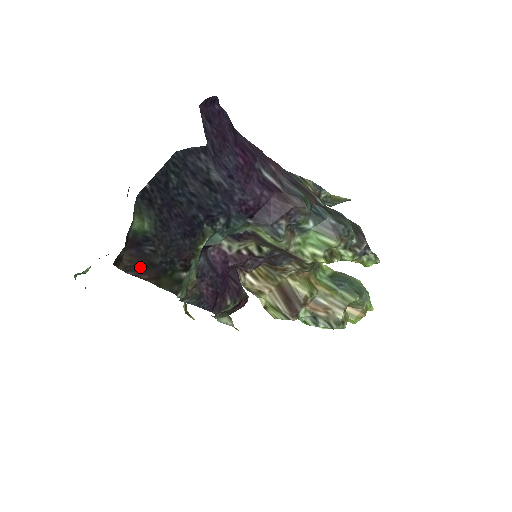
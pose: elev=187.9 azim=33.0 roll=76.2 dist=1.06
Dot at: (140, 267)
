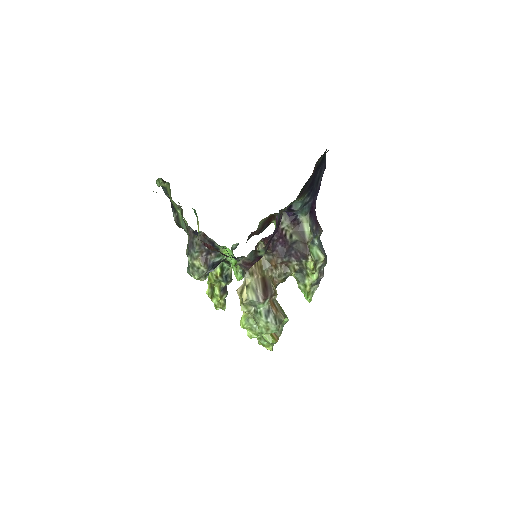
Dot at: occluded
